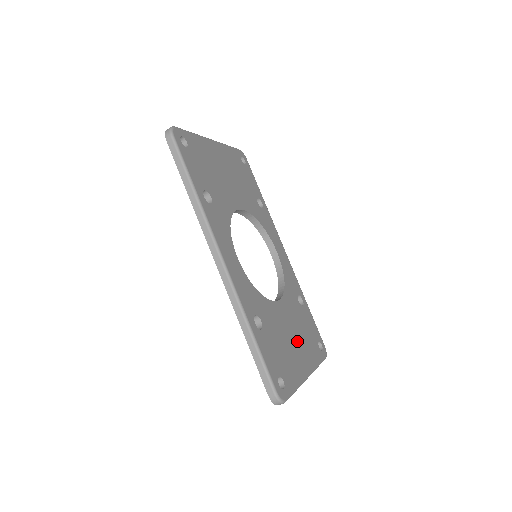
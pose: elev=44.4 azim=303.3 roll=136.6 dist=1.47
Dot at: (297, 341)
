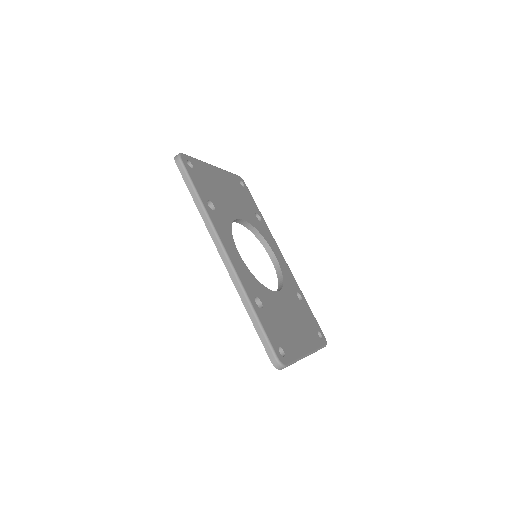
Dot at: (296, 325)
